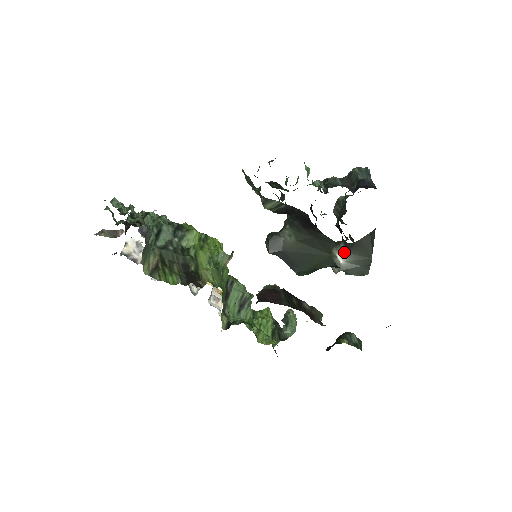
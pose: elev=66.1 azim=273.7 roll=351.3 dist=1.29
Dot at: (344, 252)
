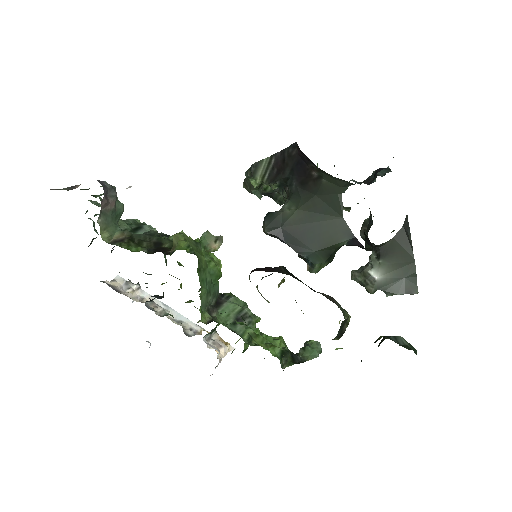
Dot at: (377, 264)
